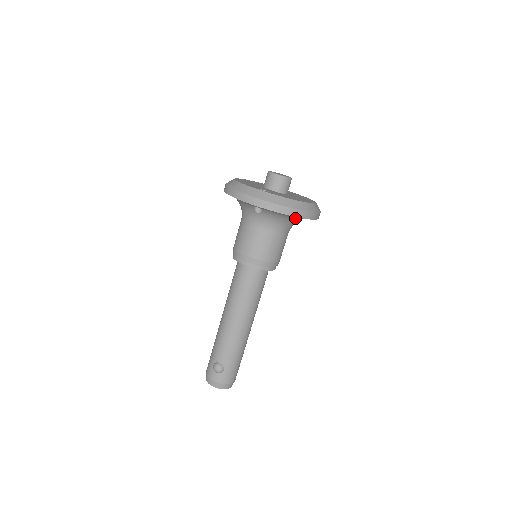
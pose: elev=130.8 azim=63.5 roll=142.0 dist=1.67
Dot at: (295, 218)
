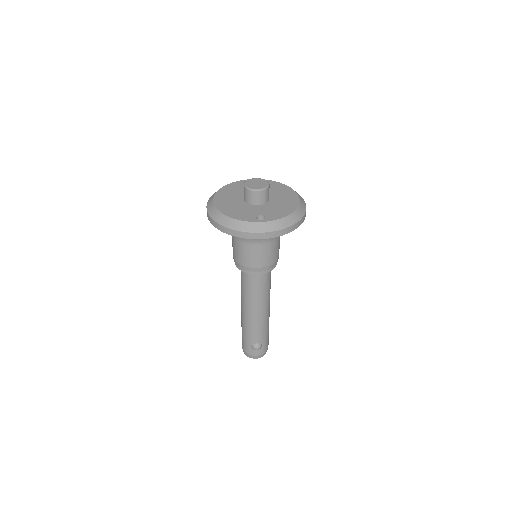
Dot at: occluded
